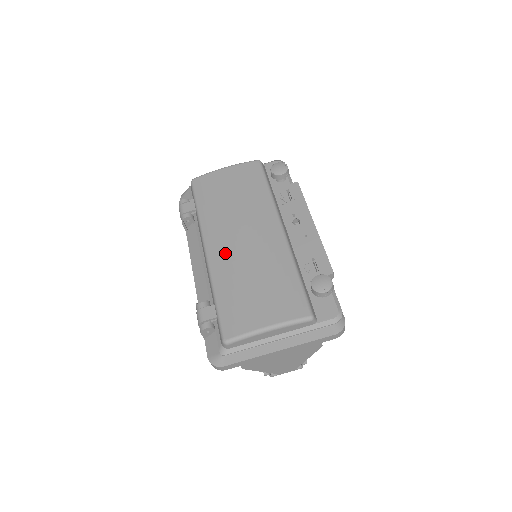
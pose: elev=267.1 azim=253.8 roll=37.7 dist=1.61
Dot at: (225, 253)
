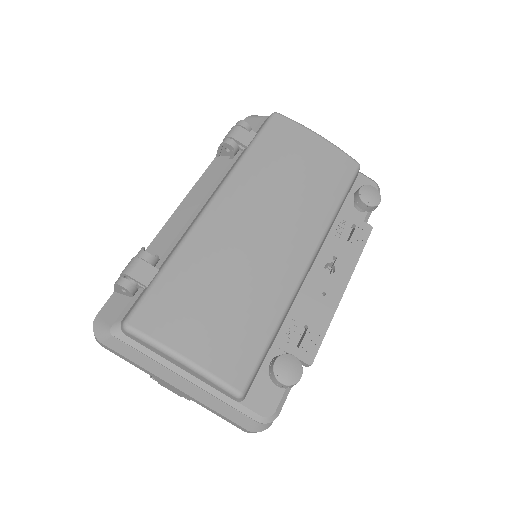
Dot at: (227, 227)
